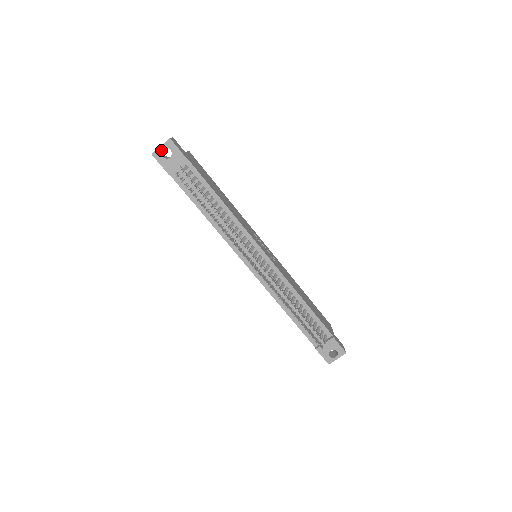
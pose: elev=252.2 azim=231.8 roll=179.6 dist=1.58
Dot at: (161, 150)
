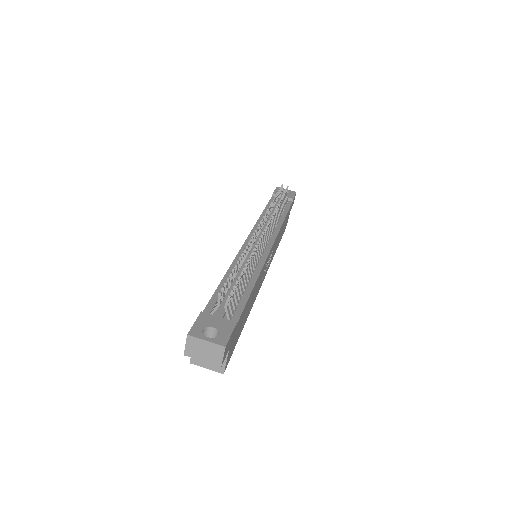
Dot at: (284, 190)
